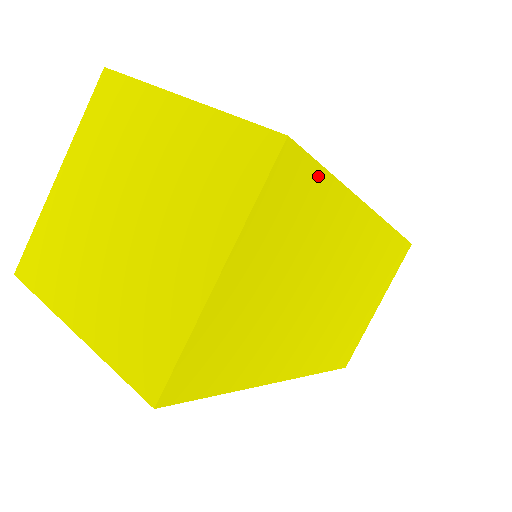
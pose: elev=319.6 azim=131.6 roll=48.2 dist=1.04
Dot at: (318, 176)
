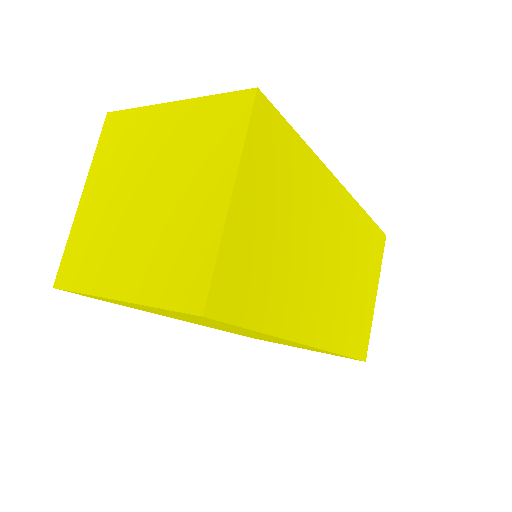
Dot at: (288, 132)
